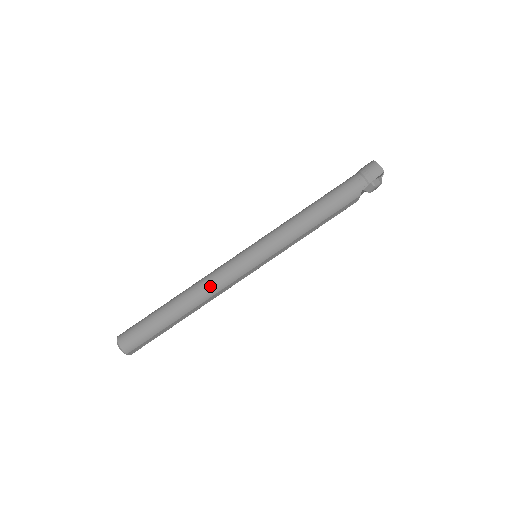
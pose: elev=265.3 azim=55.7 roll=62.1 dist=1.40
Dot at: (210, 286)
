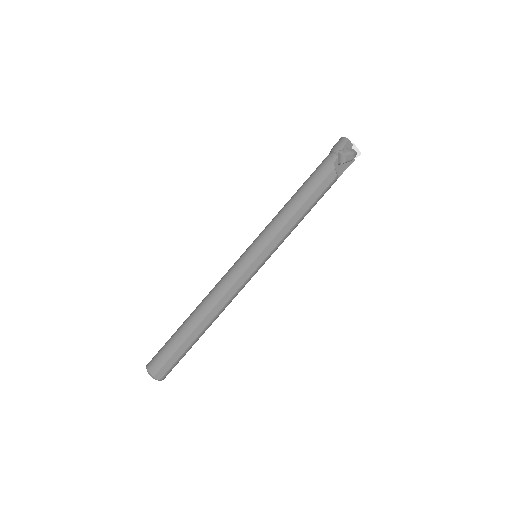
Dot at: (216, 291)
